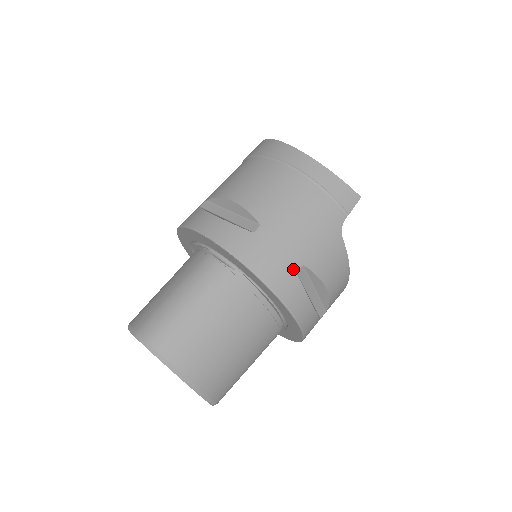
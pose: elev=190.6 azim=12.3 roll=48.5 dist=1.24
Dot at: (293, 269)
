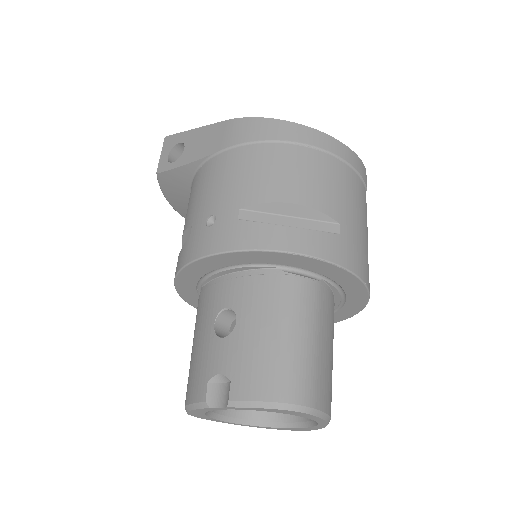
Dot at: (367, 259)
